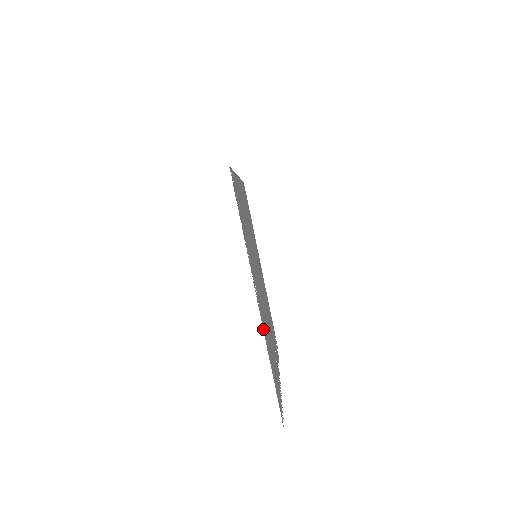
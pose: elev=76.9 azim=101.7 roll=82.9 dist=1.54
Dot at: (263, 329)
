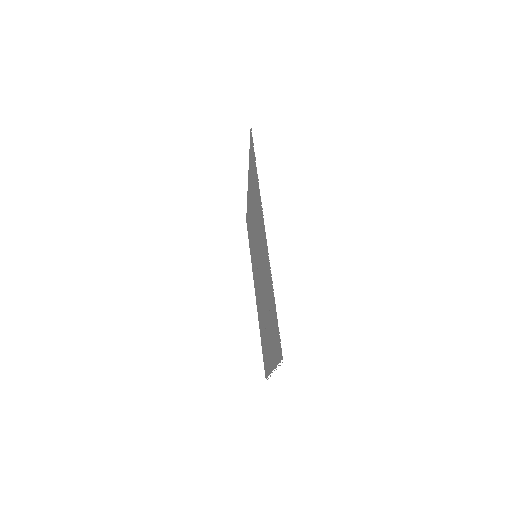
Dot at: (268, 258)
